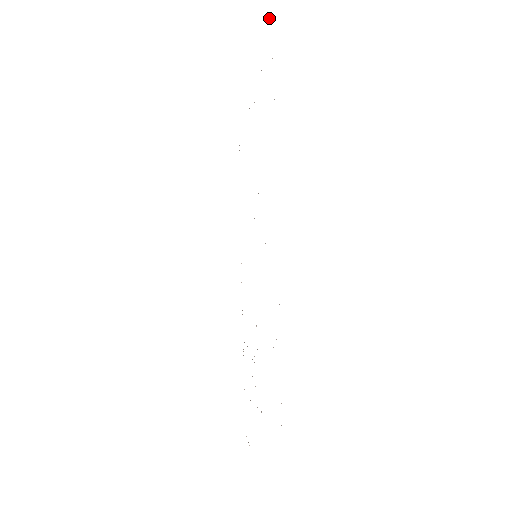
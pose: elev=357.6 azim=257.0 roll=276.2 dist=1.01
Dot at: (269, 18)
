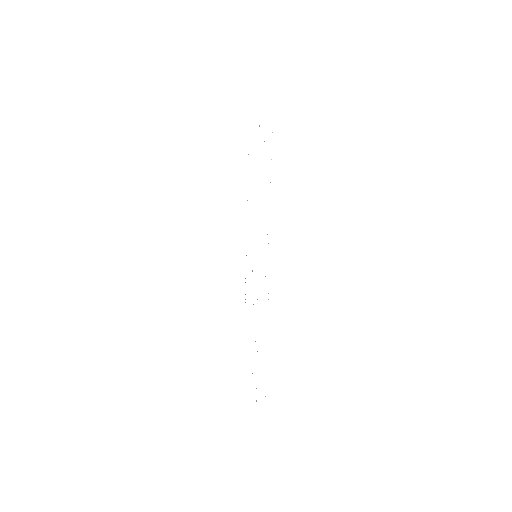
Dot at: occluded
